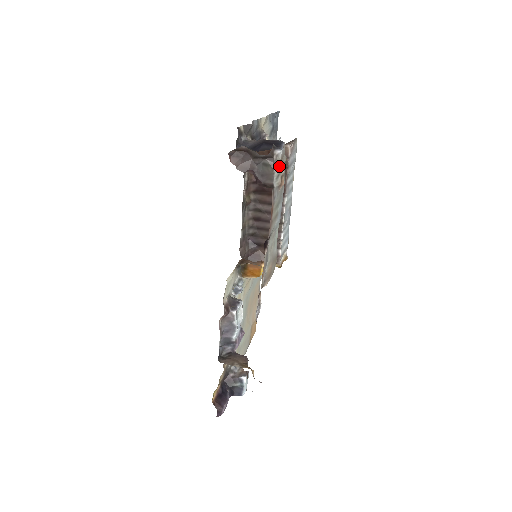
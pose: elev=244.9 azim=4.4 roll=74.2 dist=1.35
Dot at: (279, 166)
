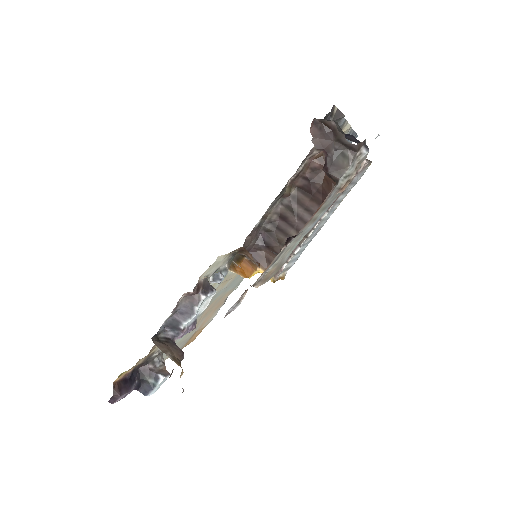
Dot at: (354, 167)
